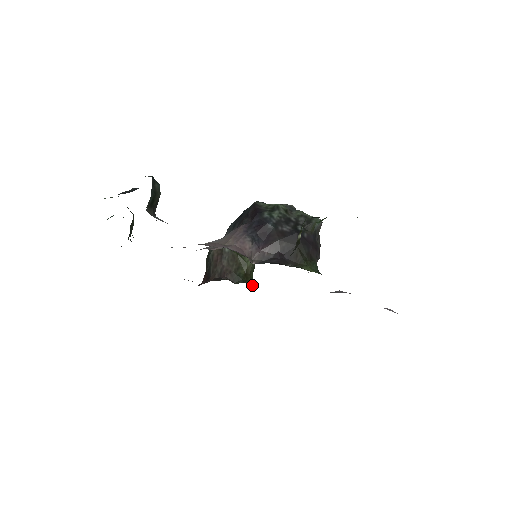
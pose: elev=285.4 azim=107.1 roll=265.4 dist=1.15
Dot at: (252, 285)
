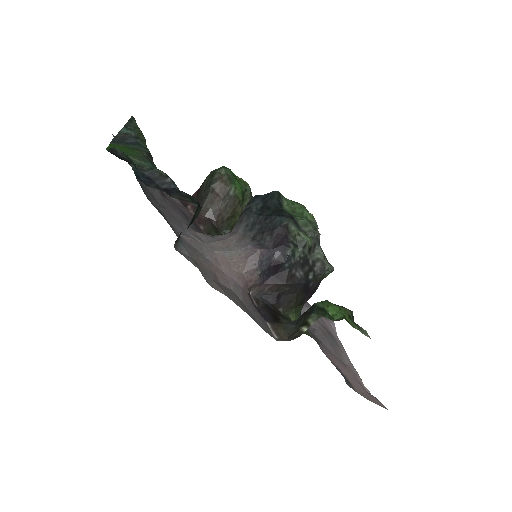
Dot at: occluded
